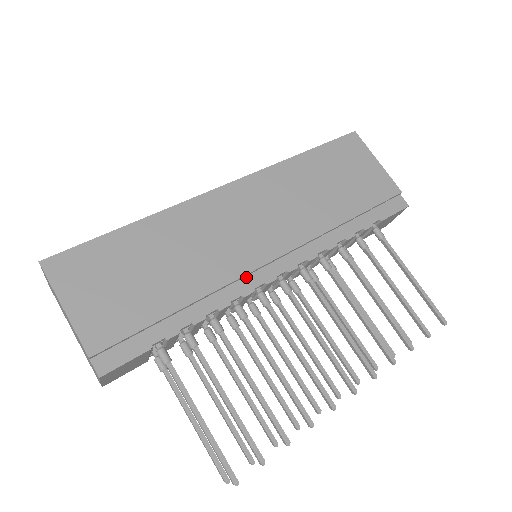
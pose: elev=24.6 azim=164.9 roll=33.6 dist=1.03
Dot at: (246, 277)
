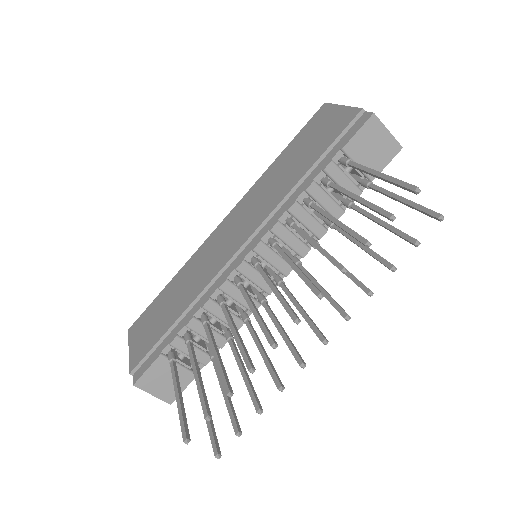
Dot at: (223, 273)
